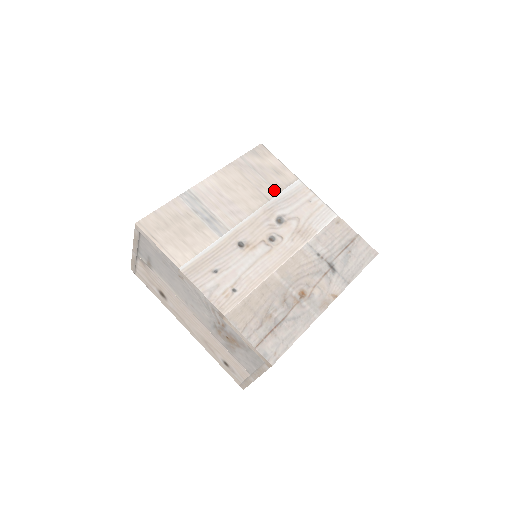
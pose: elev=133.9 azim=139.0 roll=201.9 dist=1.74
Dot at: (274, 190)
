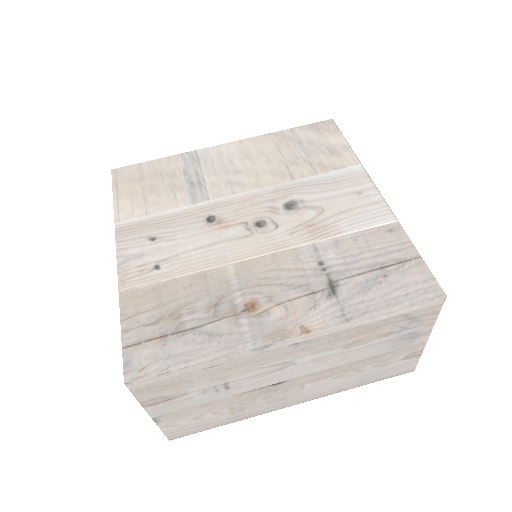
Dot at: (310, 170)
